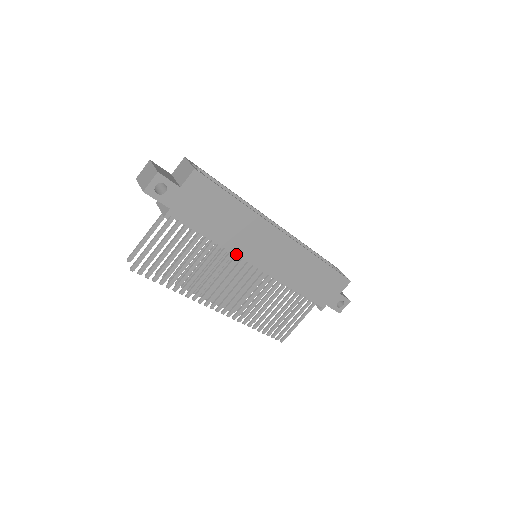
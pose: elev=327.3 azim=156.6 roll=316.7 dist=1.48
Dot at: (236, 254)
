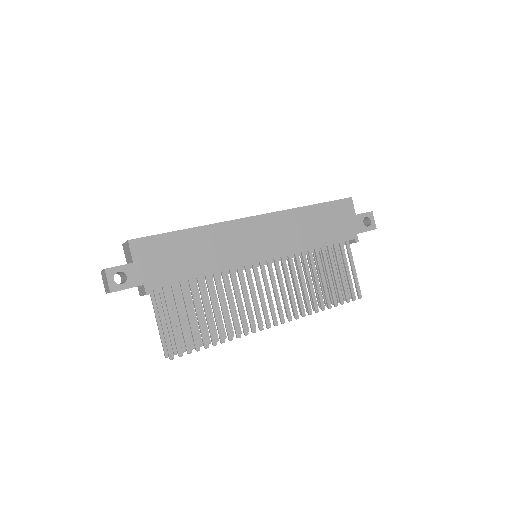
Dot at: (234, 268)
